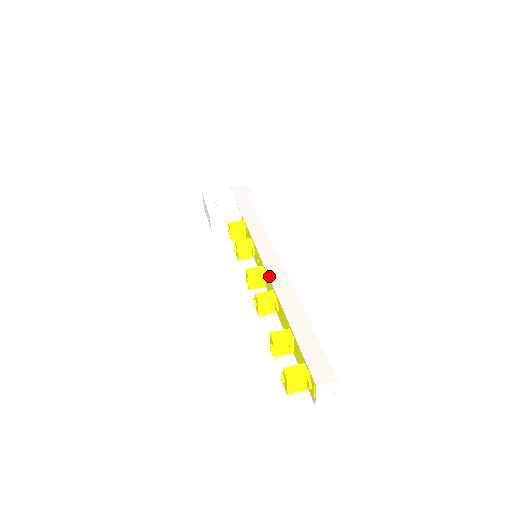
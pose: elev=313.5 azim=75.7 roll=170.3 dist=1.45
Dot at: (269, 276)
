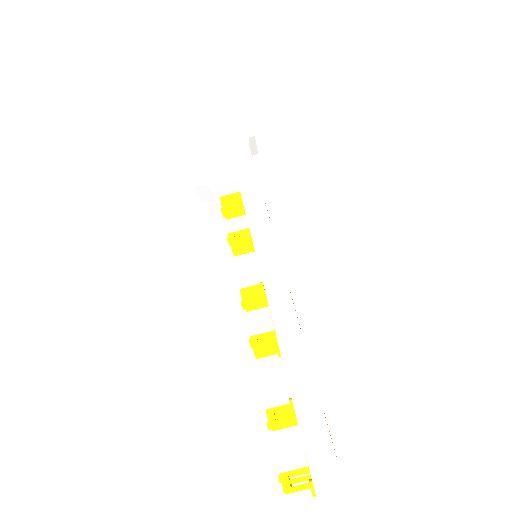
Dot at: (269, 307)
